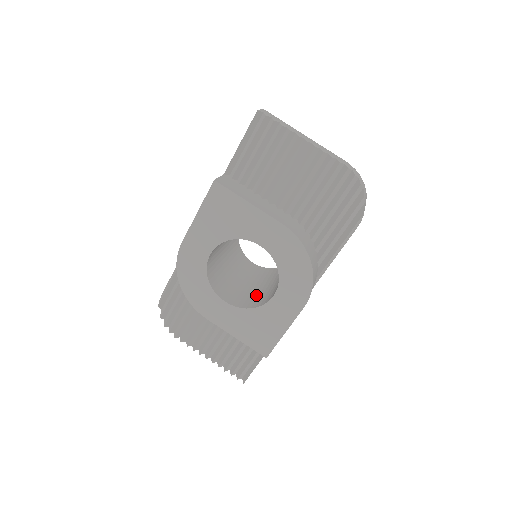
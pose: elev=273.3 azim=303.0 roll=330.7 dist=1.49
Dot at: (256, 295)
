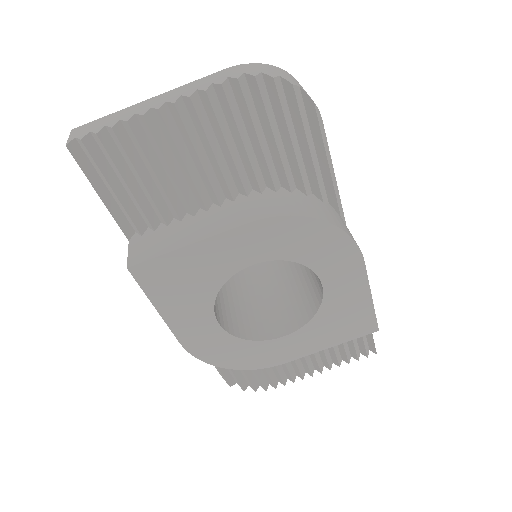
Dot at: (301, 290)
